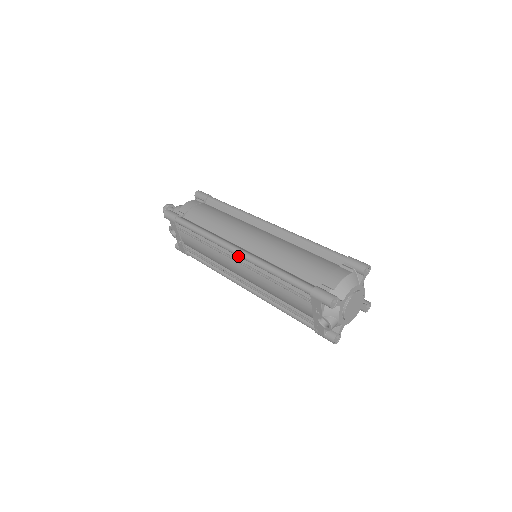
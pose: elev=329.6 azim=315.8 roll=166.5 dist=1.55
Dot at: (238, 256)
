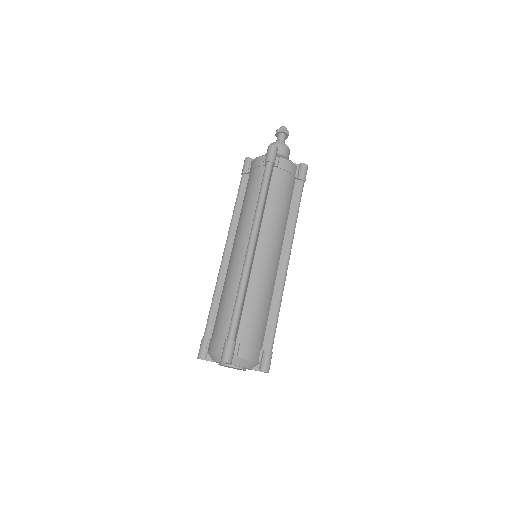
Dot at: occluded
